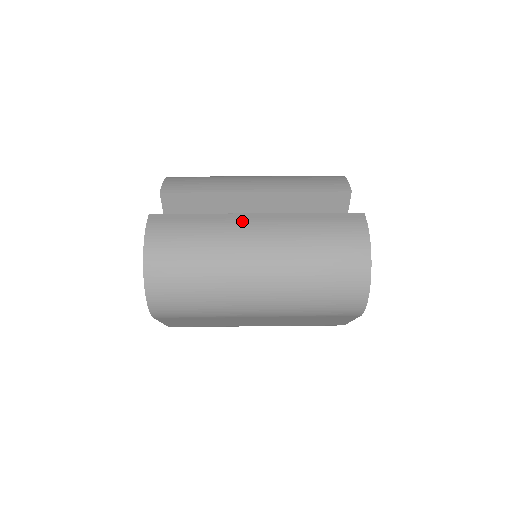
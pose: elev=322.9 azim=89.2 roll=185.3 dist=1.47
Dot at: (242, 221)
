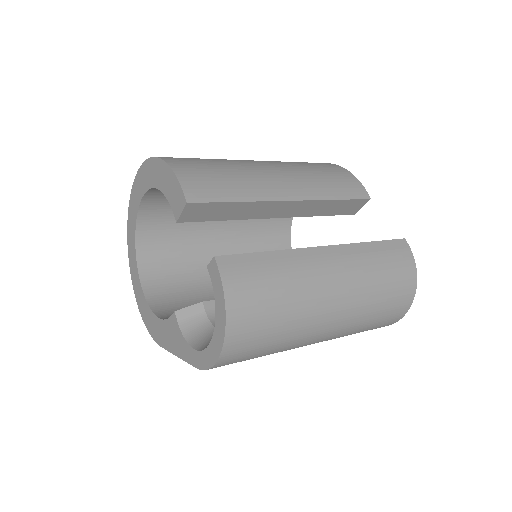
Dot at: (316, 260)
